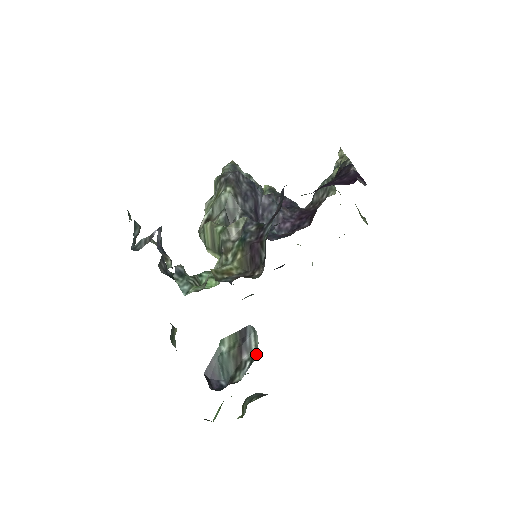
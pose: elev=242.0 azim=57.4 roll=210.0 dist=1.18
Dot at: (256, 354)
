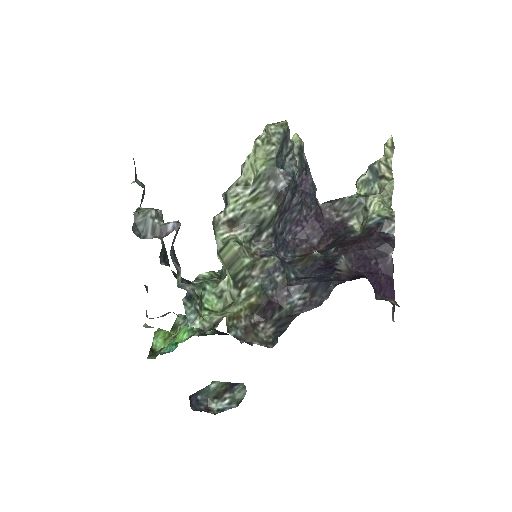
Dot at: (238, 401)
